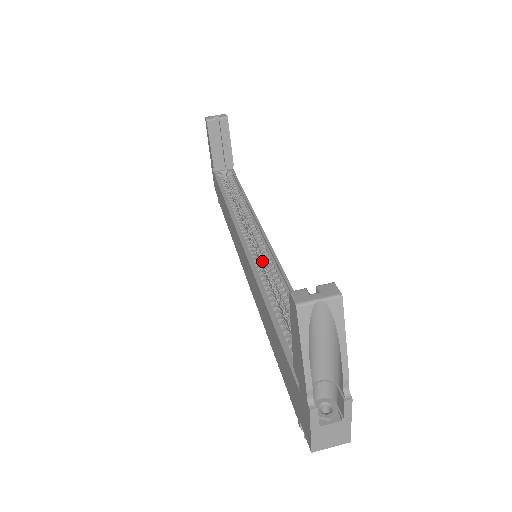
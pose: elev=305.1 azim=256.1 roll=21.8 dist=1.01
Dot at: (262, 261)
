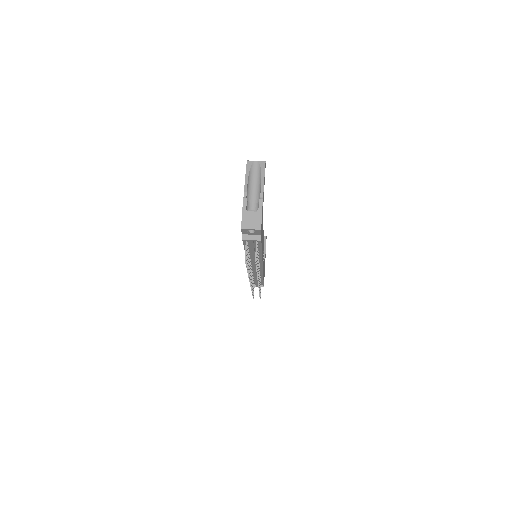
Dot at: occluded
